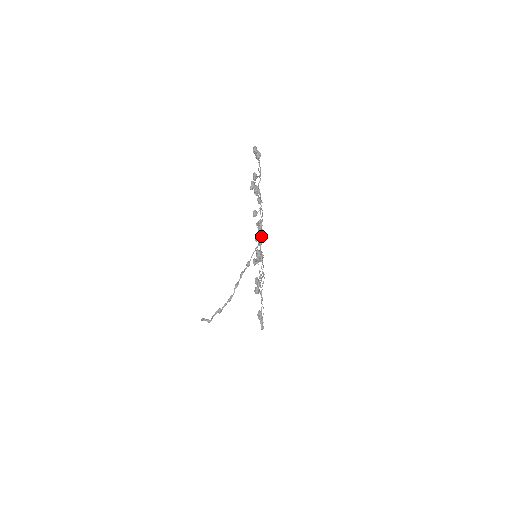
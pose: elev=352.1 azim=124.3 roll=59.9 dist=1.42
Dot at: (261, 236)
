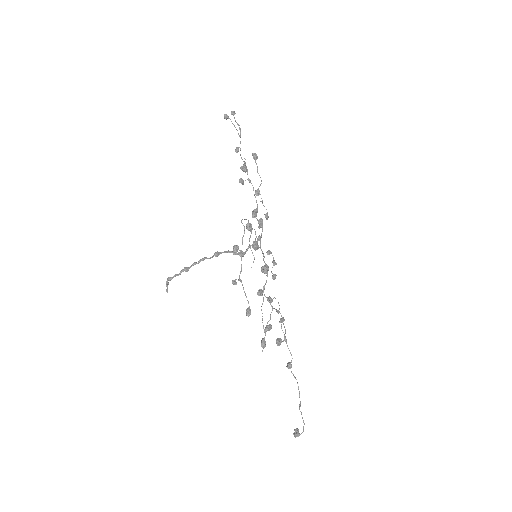
Dot at: (274, 262)
